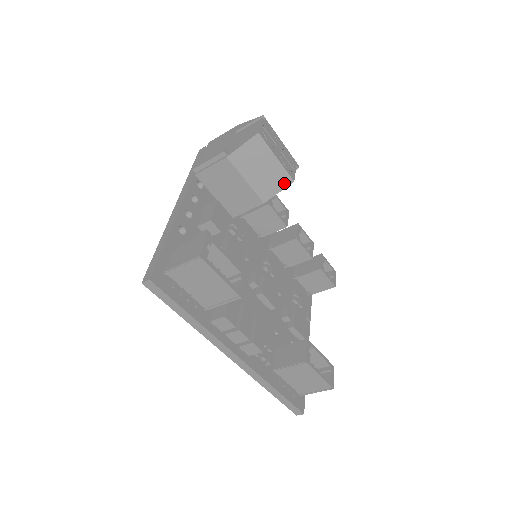
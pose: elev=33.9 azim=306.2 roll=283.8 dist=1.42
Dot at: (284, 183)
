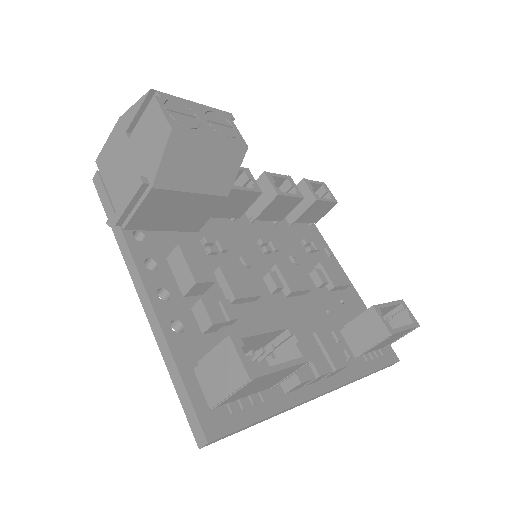
Dot at: (238, 158)
